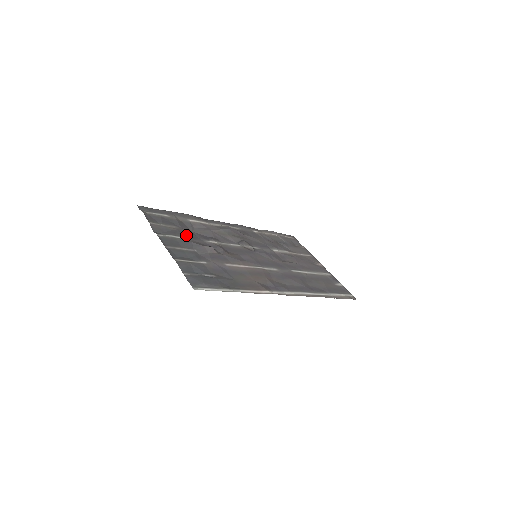
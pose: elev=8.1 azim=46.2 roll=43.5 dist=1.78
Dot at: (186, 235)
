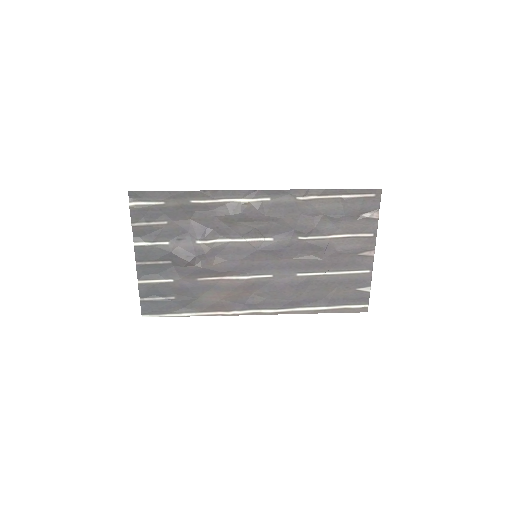
Dot at: (172, 235)
